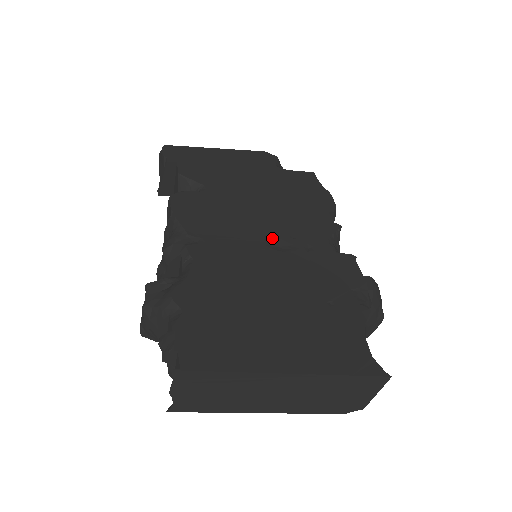
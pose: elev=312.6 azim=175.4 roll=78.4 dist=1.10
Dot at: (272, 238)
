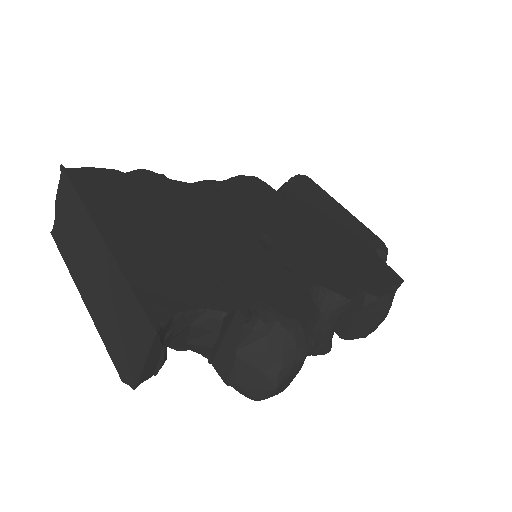
Dot at: (272, 238)
